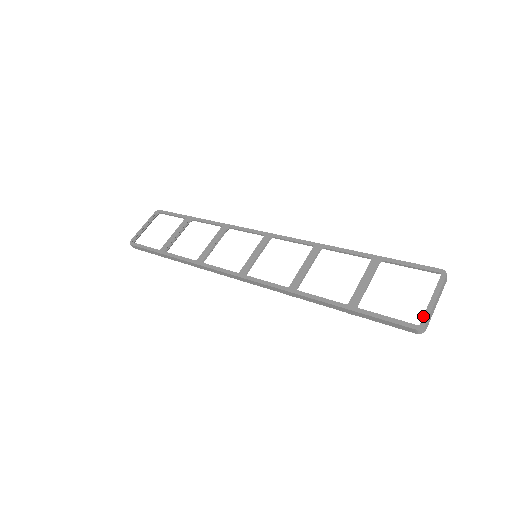
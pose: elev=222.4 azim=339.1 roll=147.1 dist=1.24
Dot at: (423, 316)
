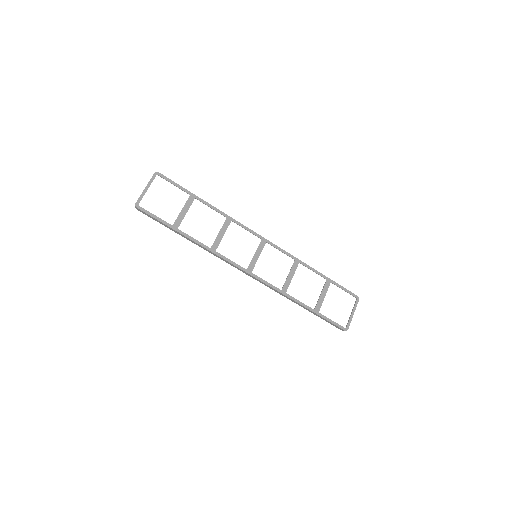
Dot at: (348, 323)
